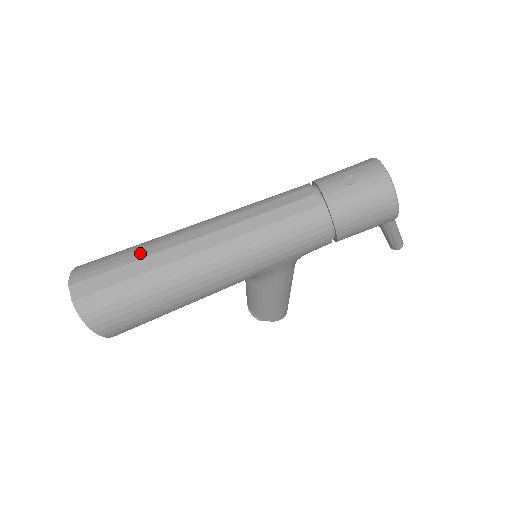
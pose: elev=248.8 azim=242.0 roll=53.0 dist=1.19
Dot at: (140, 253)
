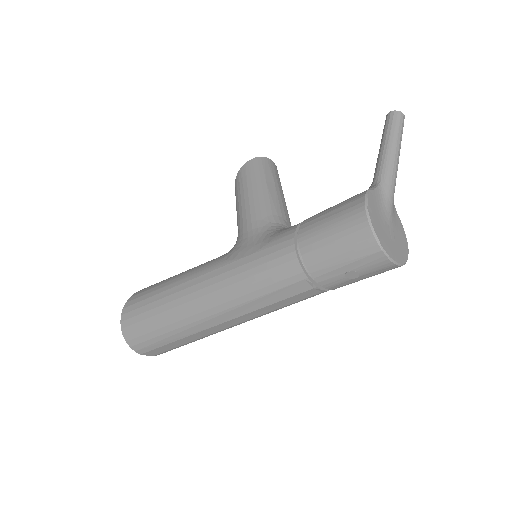
Dot at: (175, 336)
